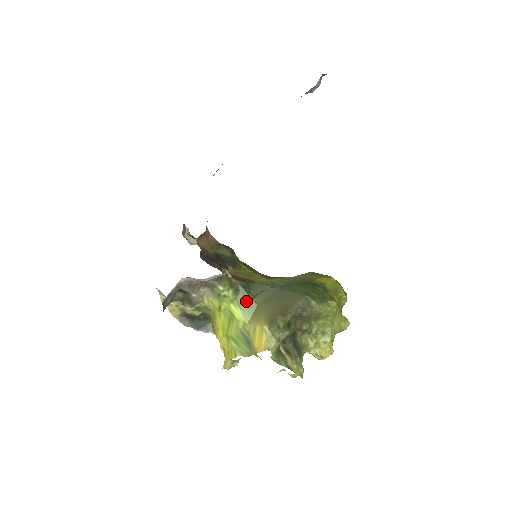
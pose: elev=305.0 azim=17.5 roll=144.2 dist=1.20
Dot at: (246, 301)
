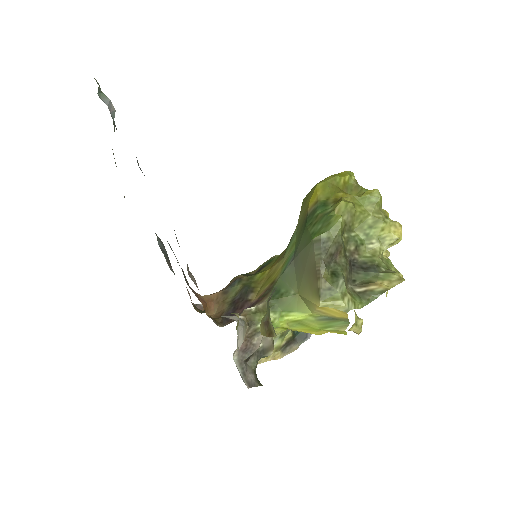
Dot at: (288, 303)
